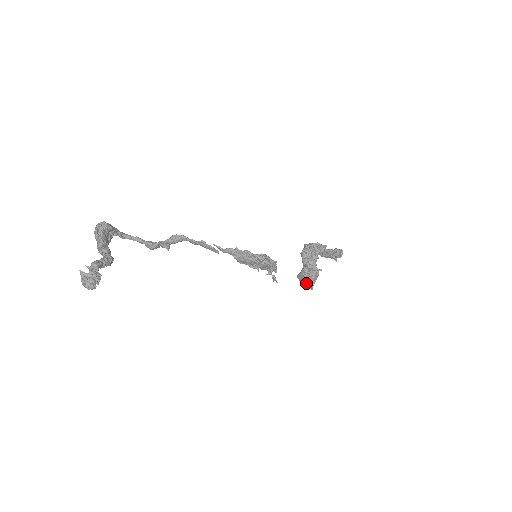
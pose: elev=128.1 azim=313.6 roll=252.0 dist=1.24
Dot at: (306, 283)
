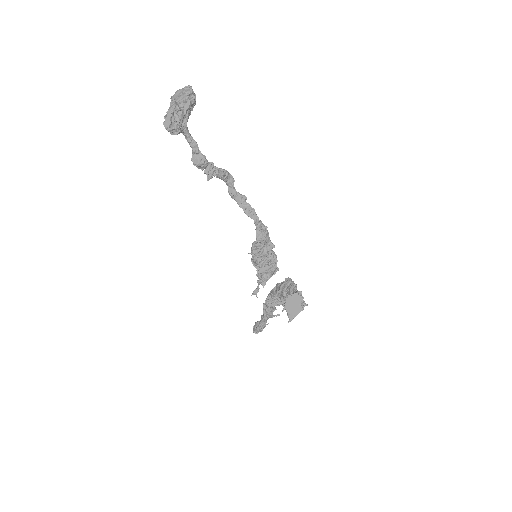
Dot at: (292, 309)
